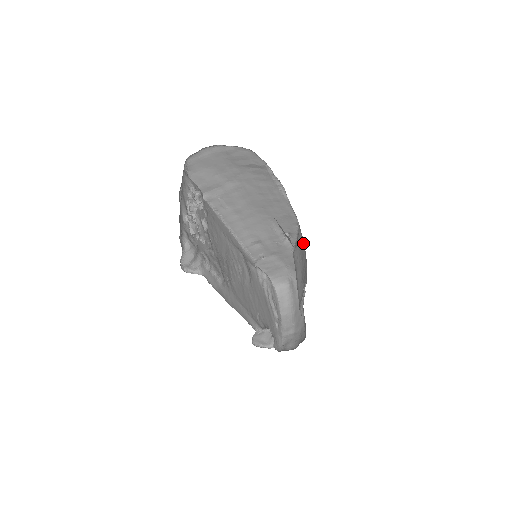
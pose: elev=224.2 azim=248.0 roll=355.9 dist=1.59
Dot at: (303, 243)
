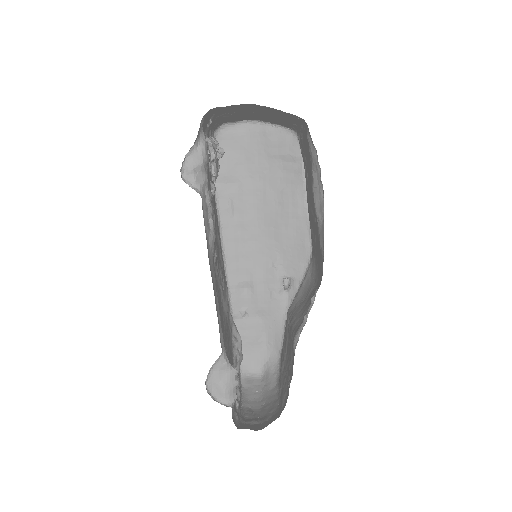
Dot at: (313, 275)
